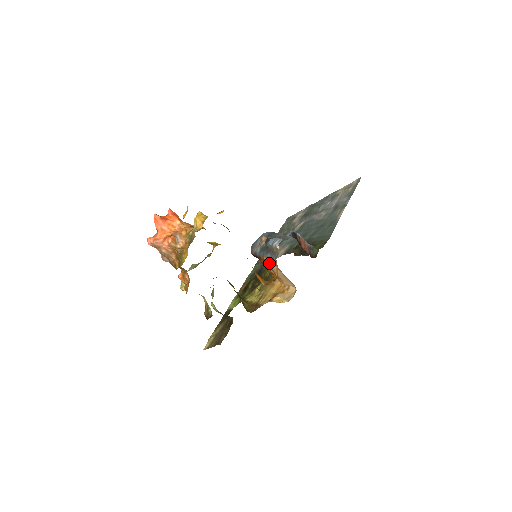
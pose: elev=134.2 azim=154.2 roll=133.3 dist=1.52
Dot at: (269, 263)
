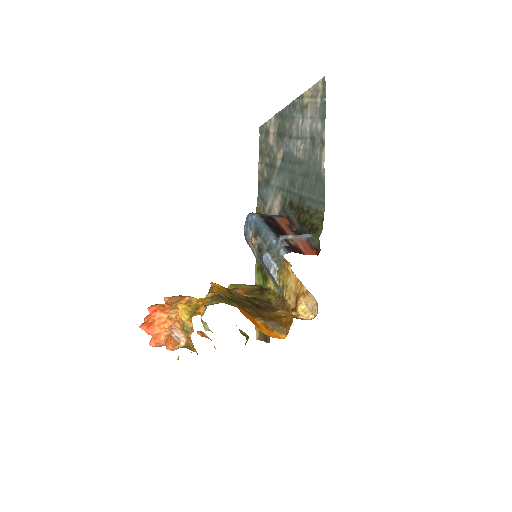
Dot at: occluded
